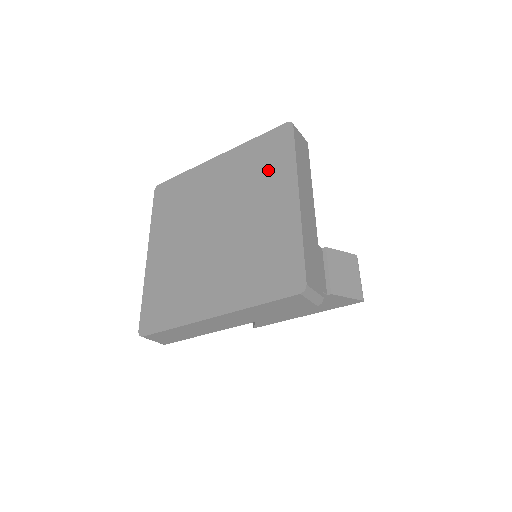
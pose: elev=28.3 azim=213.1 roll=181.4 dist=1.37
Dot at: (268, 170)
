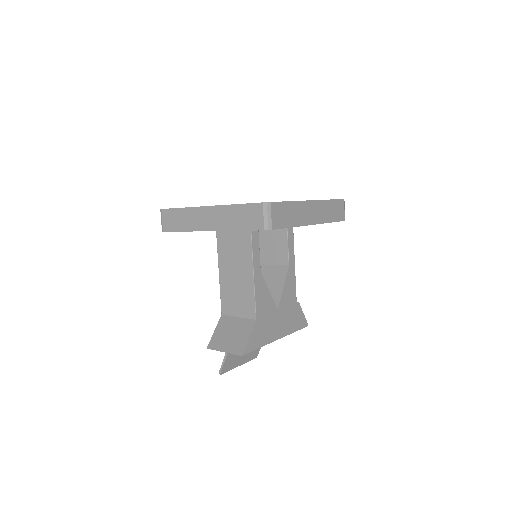
Dot at: occluded
